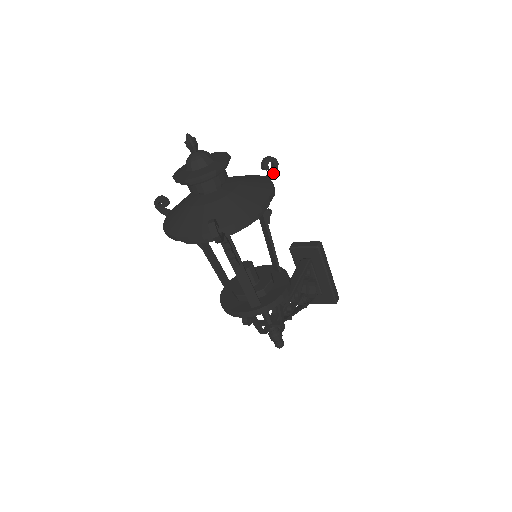
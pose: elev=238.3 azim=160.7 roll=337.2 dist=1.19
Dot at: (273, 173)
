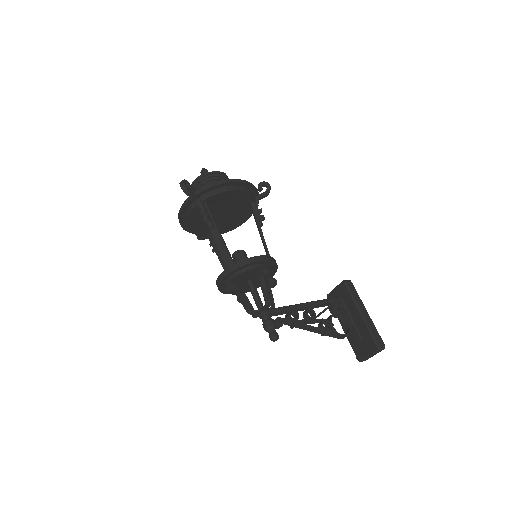
Dot at: (266, 191)
